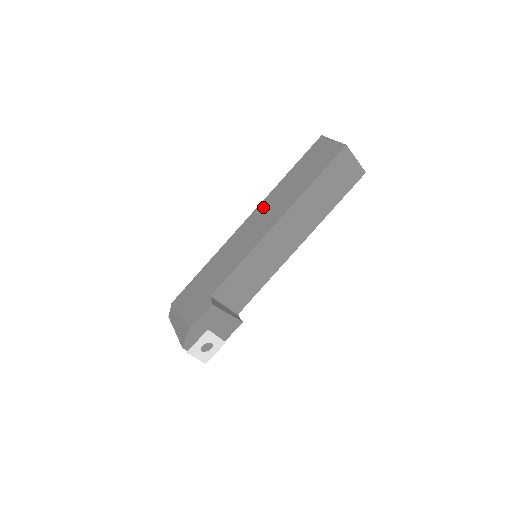
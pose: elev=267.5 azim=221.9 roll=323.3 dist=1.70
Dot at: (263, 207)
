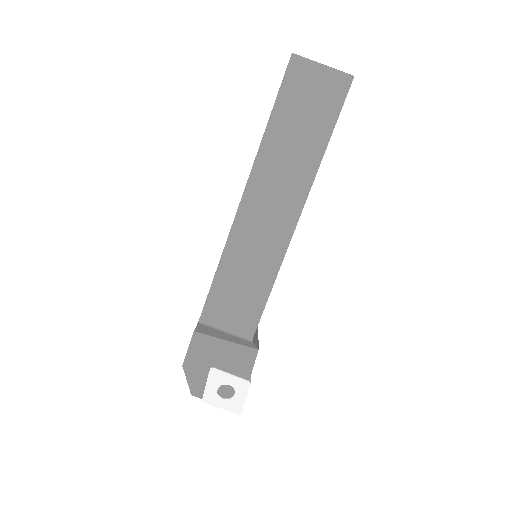
Dot at: occluded
